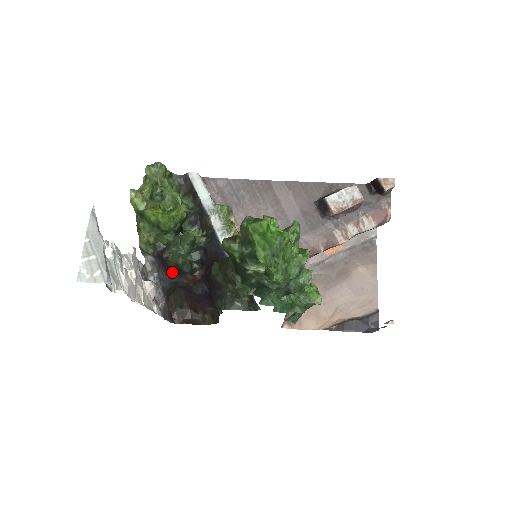
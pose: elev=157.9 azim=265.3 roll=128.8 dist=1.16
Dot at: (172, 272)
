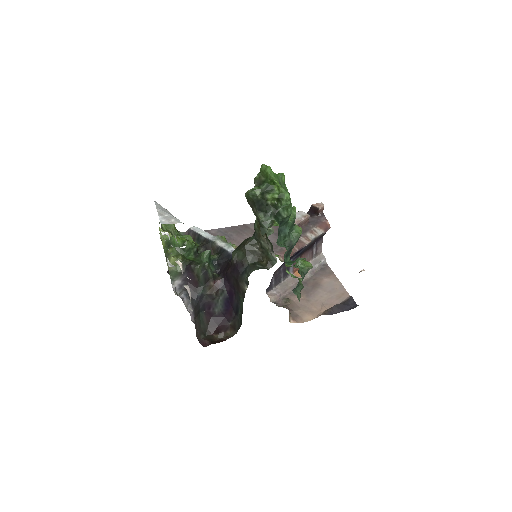
Dot at: (198, 283)
